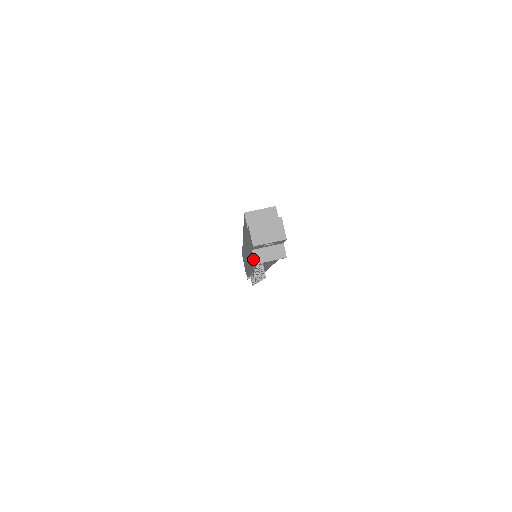
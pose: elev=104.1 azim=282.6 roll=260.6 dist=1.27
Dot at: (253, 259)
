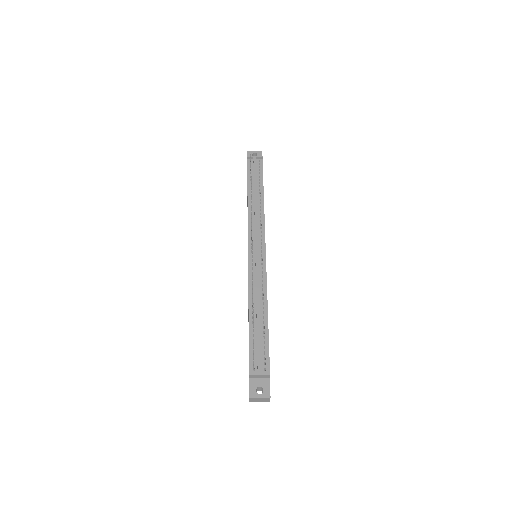
Dot at: (247, 164)
